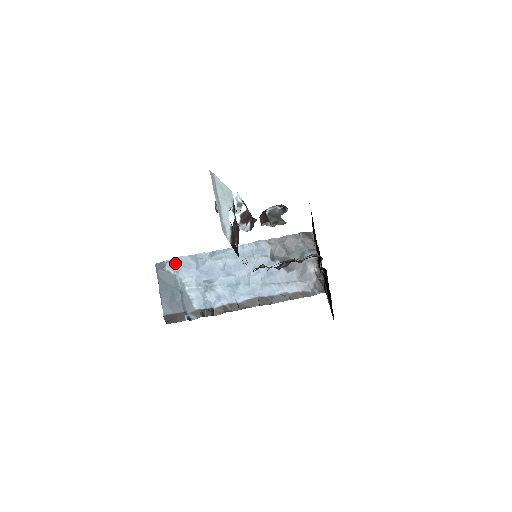
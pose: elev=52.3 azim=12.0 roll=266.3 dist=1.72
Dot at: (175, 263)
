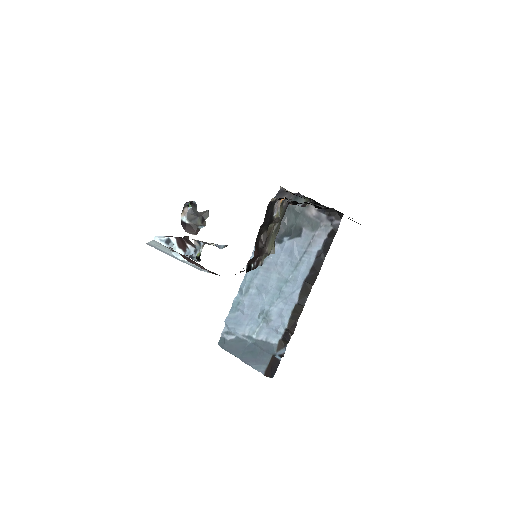
Dot at: (227, 329)
